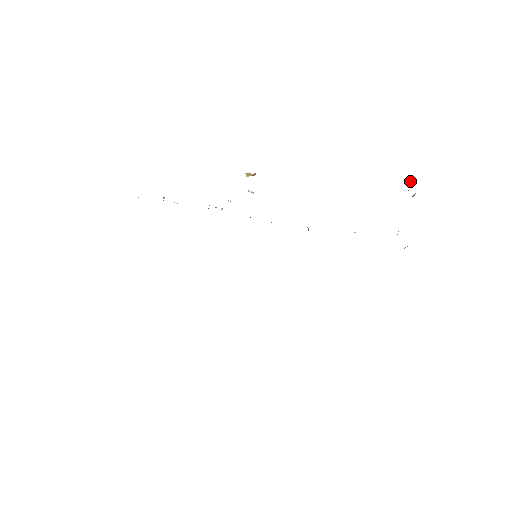
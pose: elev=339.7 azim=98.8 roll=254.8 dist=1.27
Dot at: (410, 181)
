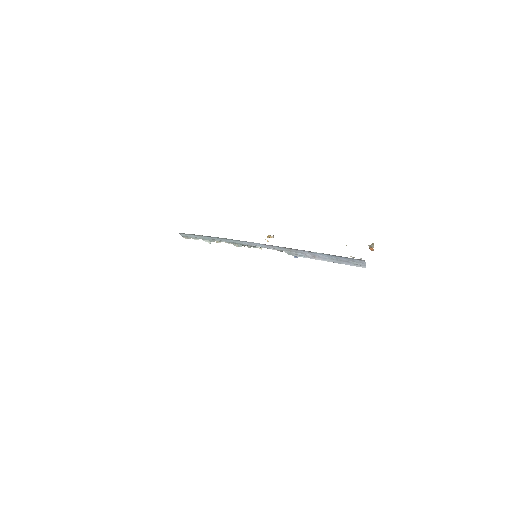
Dot at: occluded
